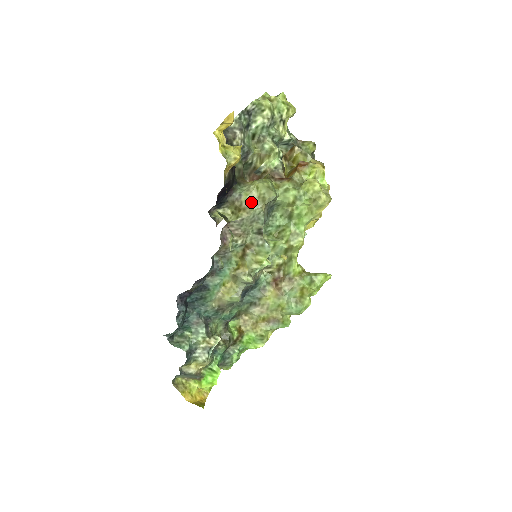
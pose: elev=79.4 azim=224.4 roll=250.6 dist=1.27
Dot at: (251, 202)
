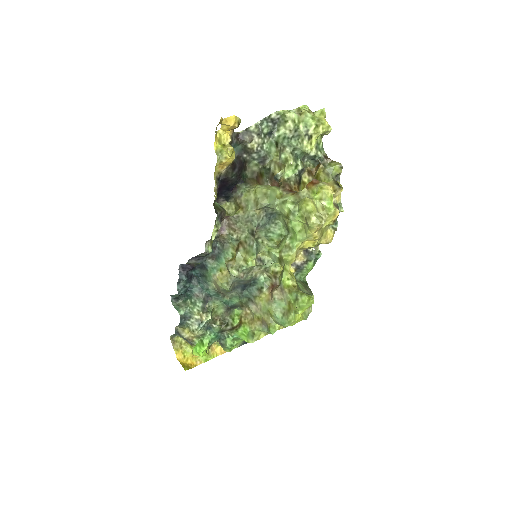
Dot at: (248, 203)
